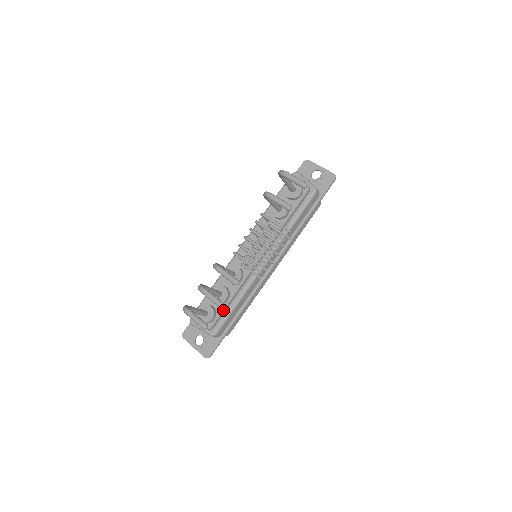
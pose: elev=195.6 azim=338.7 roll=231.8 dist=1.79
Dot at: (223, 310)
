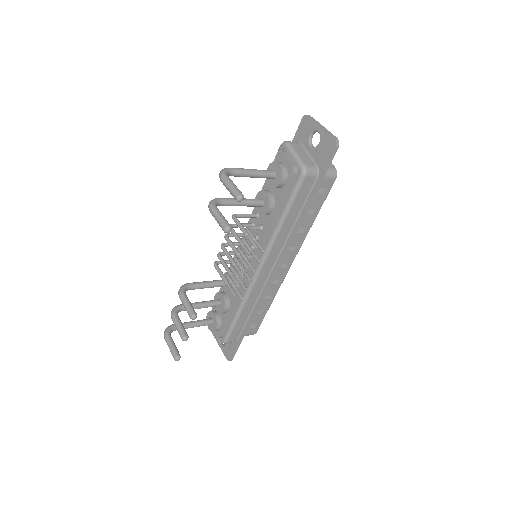
Dot at: (226, 320)
